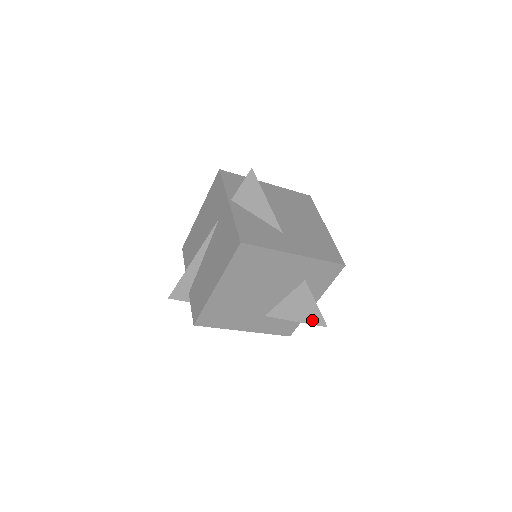
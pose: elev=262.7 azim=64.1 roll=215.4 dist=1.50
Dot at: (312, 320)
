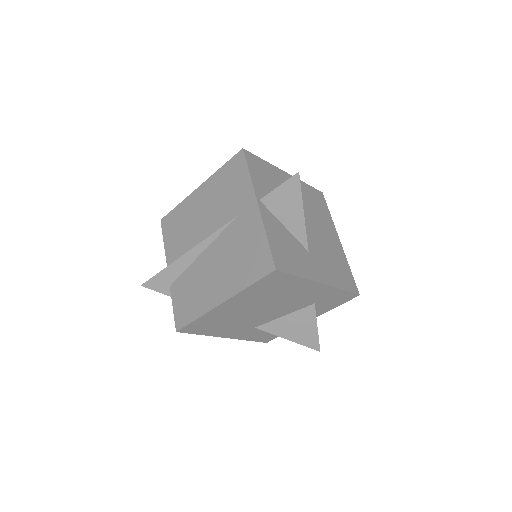
Dot at: (306, 342)
